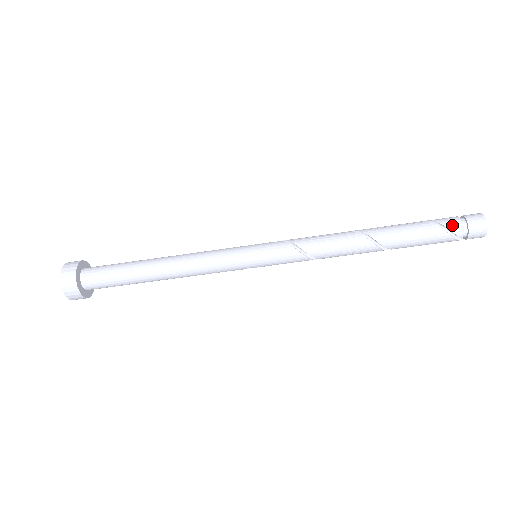
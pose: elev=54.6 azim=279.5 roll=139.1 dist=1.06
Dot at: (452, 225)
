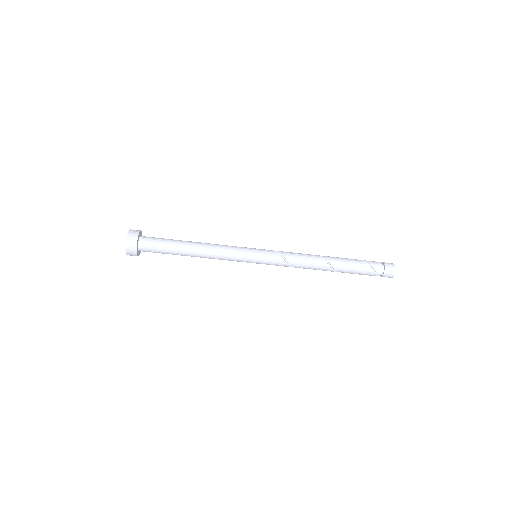
Dot at: (376, 267)
